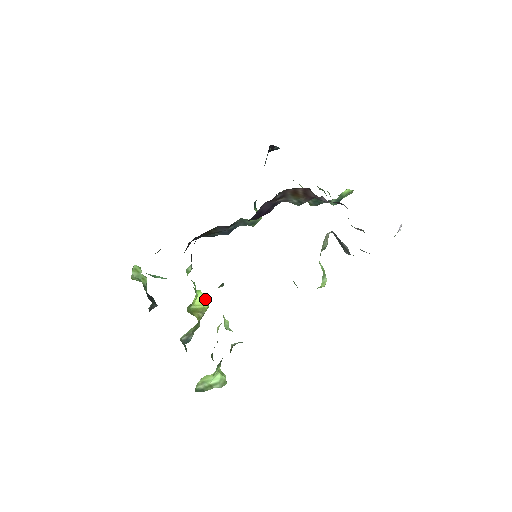
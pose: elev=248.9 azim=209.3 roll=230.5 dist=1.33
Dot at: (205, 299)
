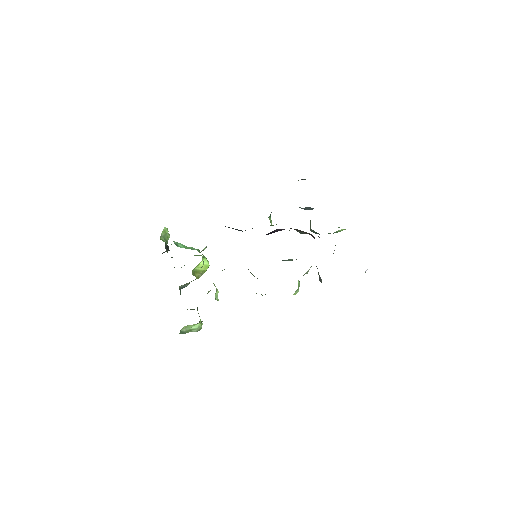
Dot at: (207, 264)
